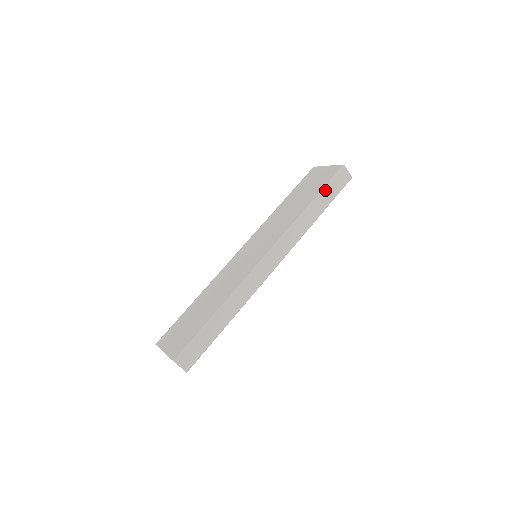
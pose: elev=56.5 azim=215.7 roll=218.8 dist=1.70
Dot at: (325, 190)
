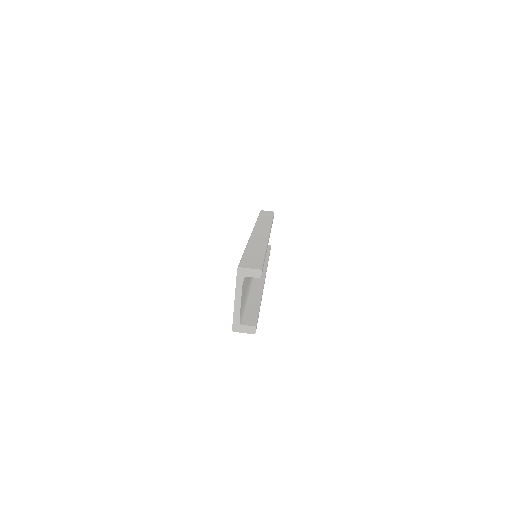
Dot at: (261, 215)
